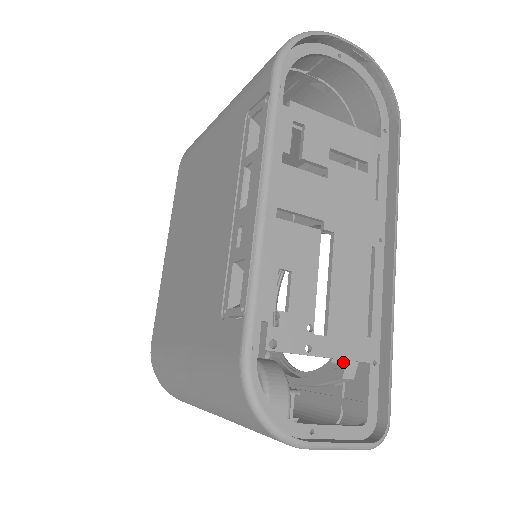
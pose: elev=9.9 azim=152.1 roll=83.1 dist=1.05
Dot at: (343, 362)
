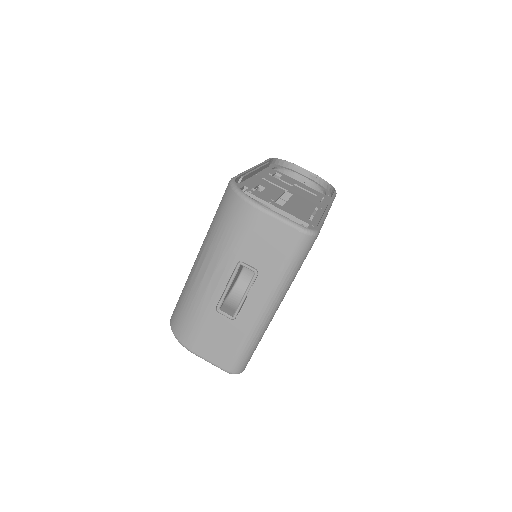
Dot at: occluded
